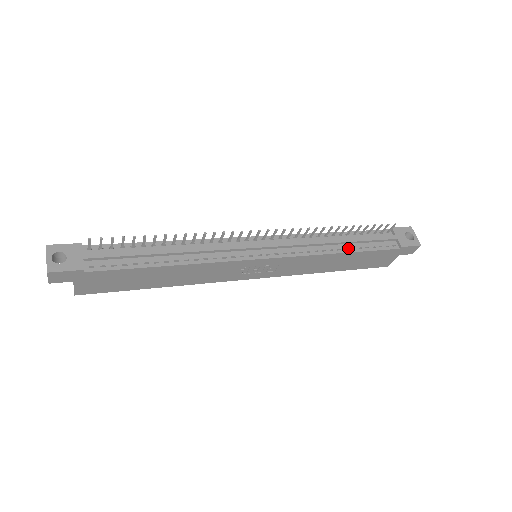
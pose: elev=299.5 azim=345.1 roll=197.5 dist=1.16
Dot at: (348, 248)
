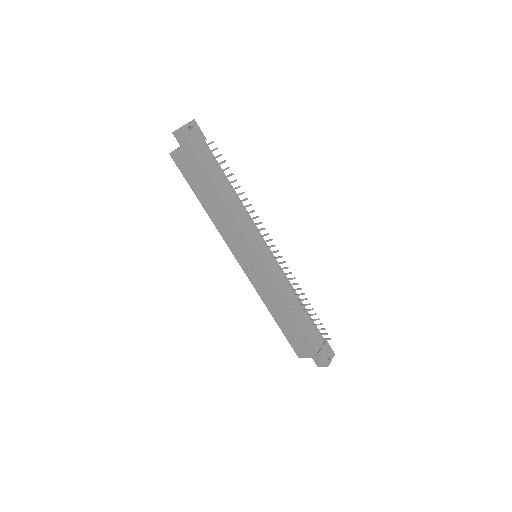
Dot at: (297, 315)
